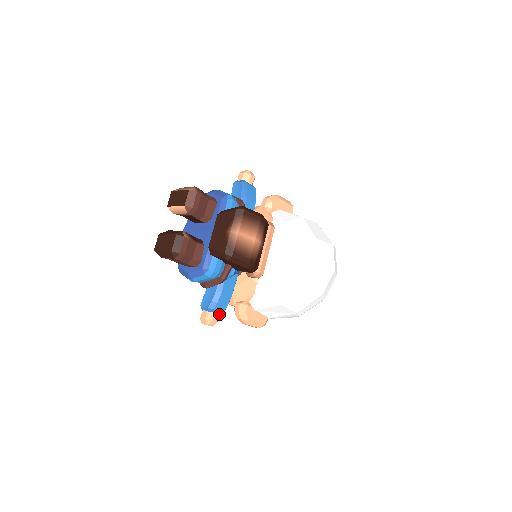
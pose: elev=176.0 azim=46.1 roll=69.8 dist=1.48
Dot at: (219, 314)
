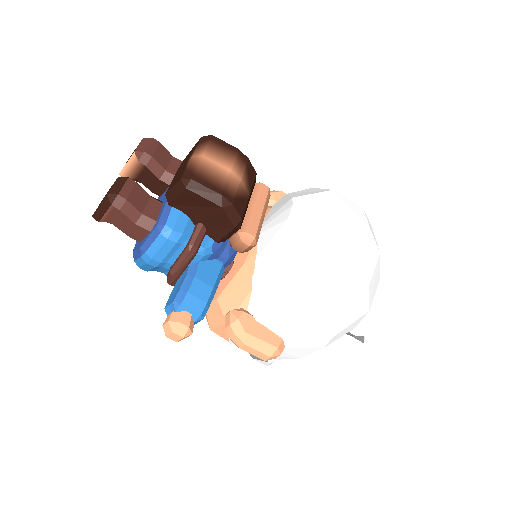
Dot at: (194, 320)
